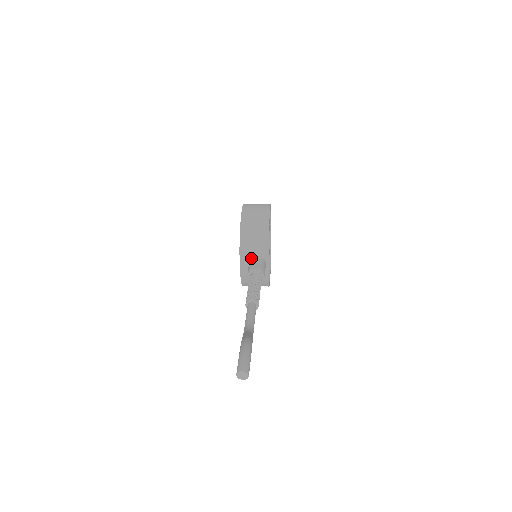
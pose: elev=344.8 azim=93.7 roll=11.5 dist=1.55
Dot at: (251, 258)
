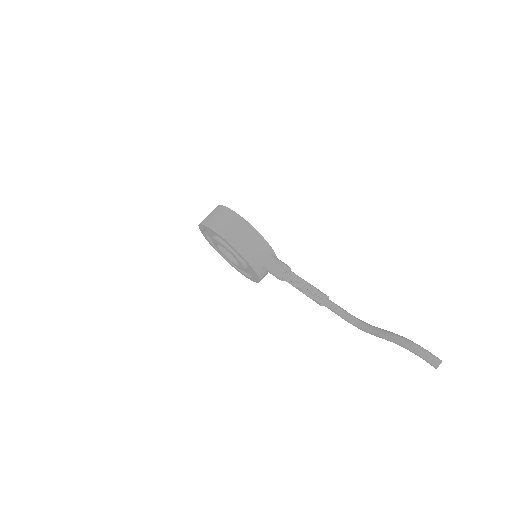
Dot at: (262, 263)
